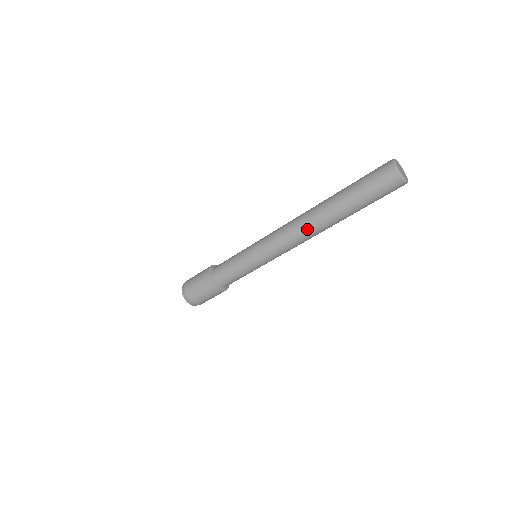
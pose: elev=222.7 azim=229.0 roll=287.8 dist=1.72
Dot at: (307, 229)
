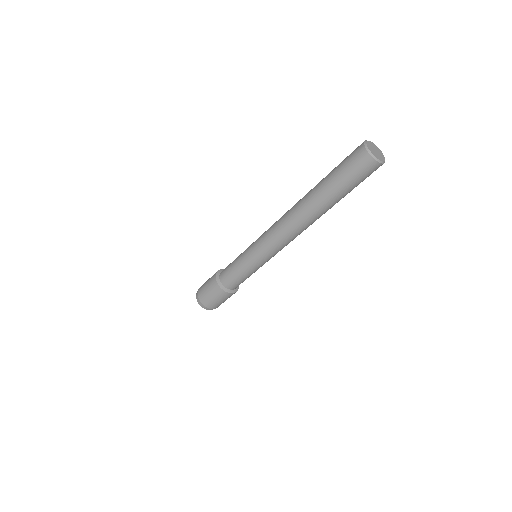
Dot at: (291, 219)
